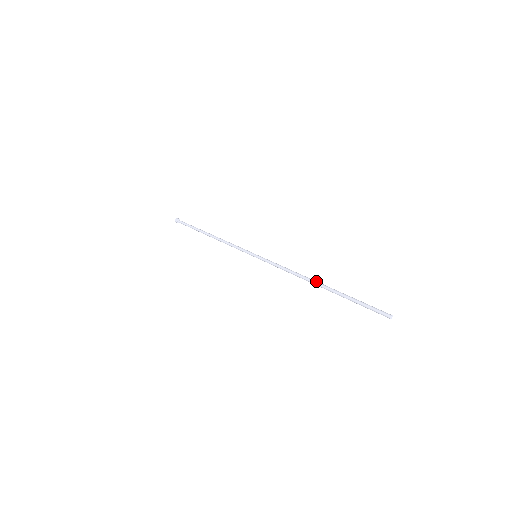
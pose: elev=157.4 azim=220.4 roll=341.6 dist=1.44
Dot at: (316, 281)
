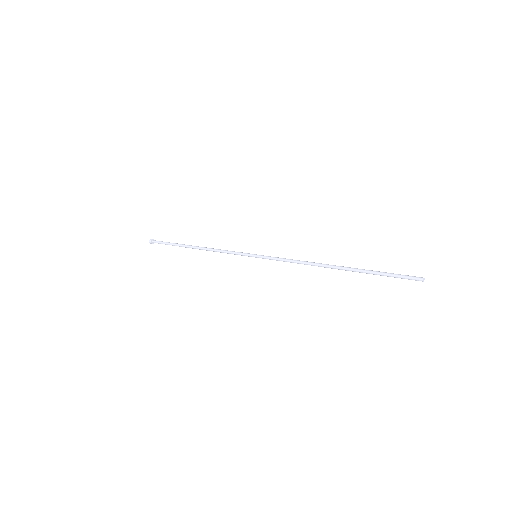
Dot at: occluded
